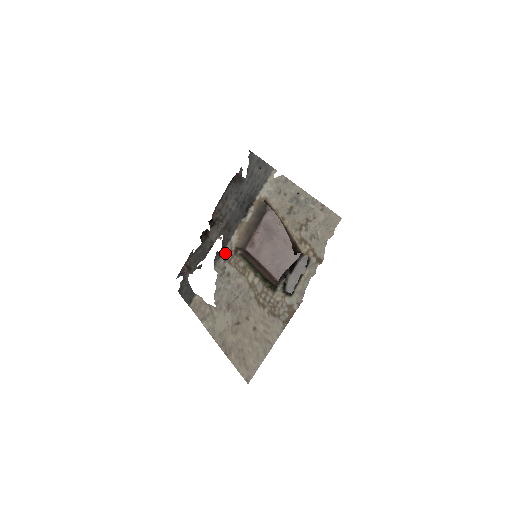
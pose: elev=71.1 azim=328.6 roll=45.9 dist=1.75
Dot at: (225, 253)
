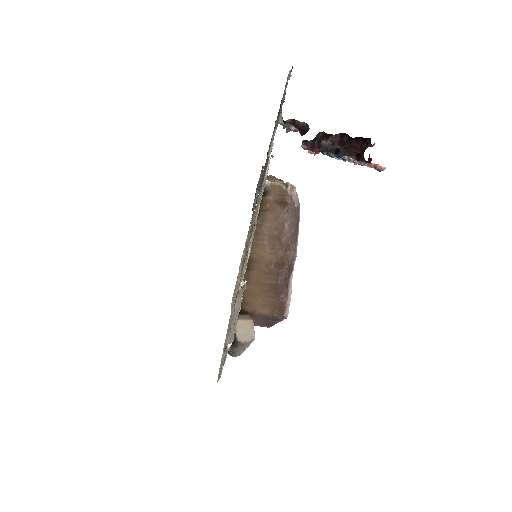
Dot at: occluded
